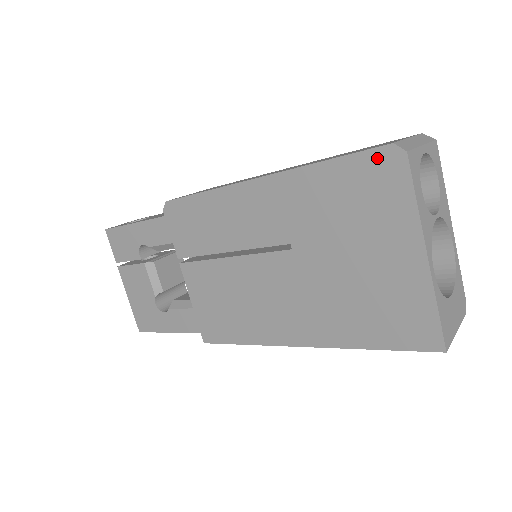
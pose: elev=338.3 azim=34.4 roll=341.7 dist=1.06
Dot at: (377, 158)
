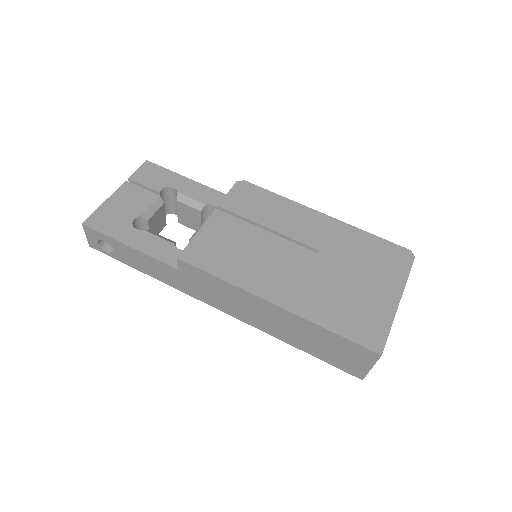
Dot at: (399, 250)
